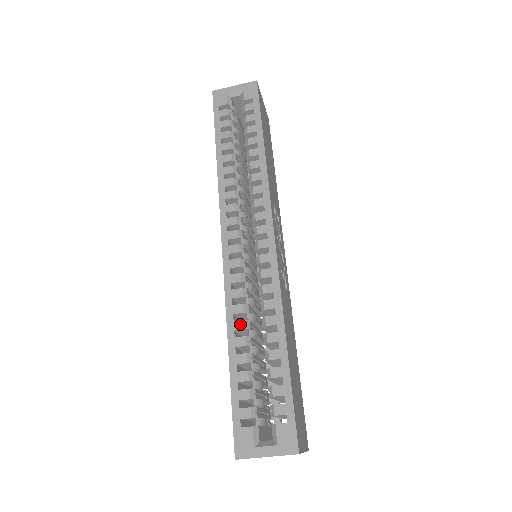
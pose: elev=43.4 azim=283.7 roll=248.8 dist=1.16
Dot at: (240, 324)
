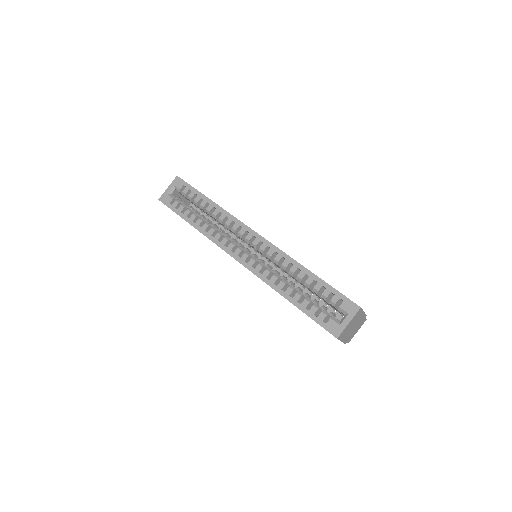
Dot at: (281, 284)
